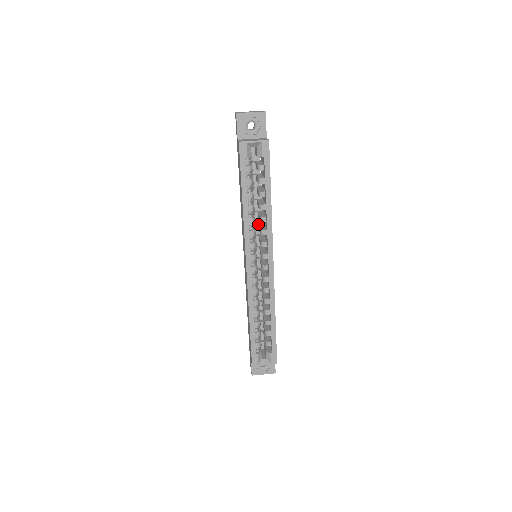
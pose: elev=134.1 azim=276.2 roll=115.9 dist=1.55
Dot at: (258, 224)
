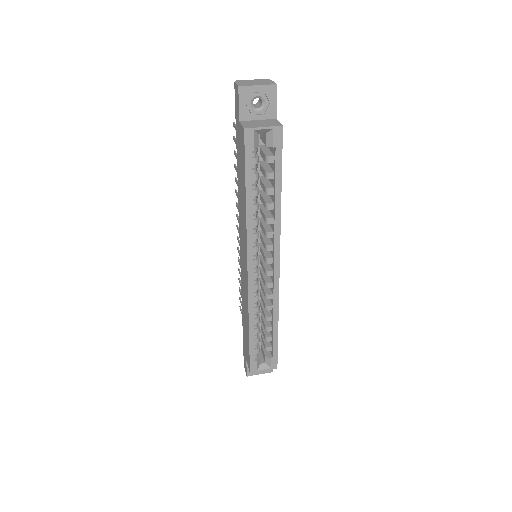
Dot at: (260, 221)
